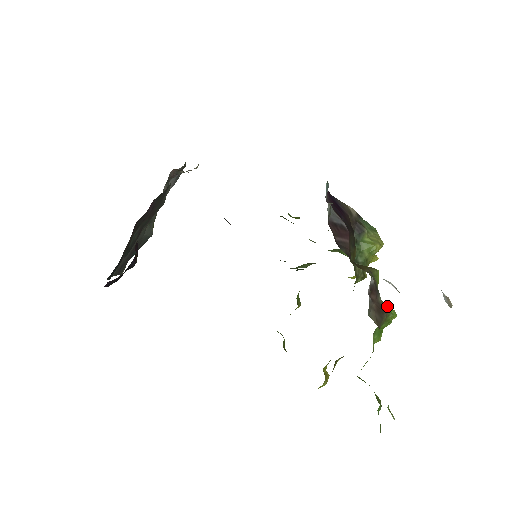
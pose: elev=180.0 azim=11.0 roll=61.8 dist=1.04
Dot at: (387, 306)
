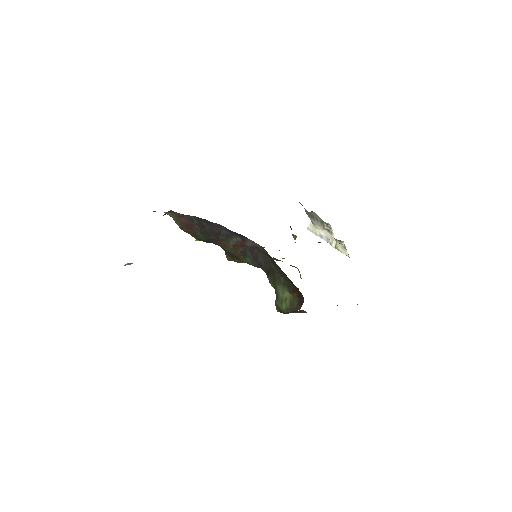
Dot at: occluded
